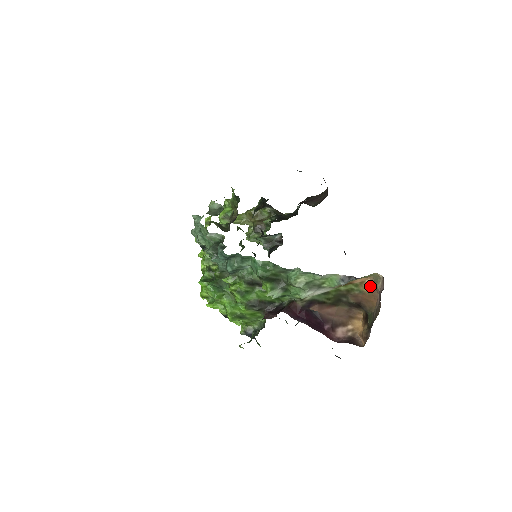
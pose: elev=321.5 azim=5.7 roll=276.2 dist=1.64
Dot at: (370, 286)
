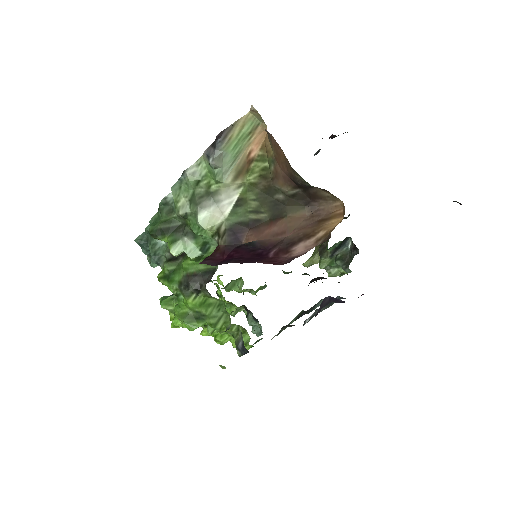
Dot at: (268, 139)
